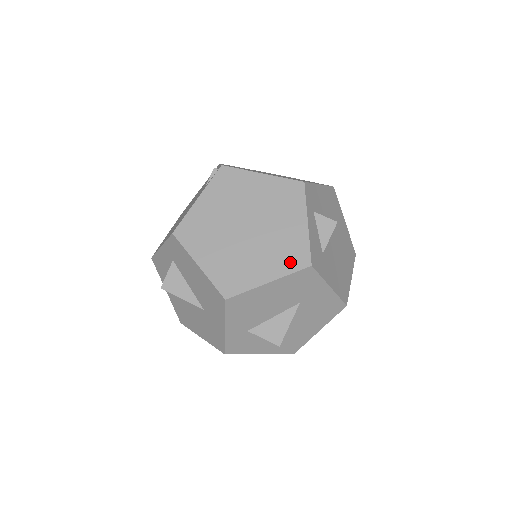
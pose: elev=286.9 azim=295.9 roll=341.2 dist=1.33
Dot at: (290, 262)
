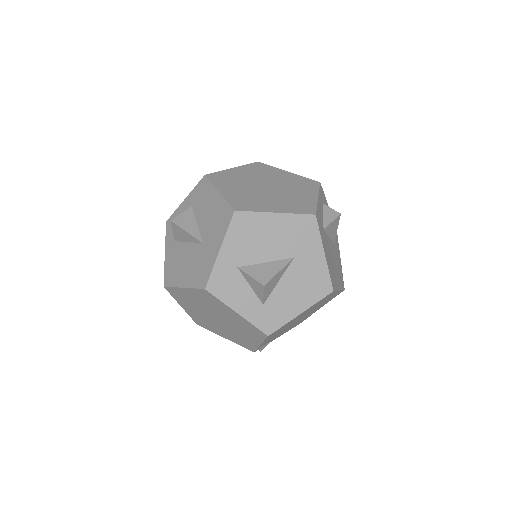
Dot at: (298, 209)
